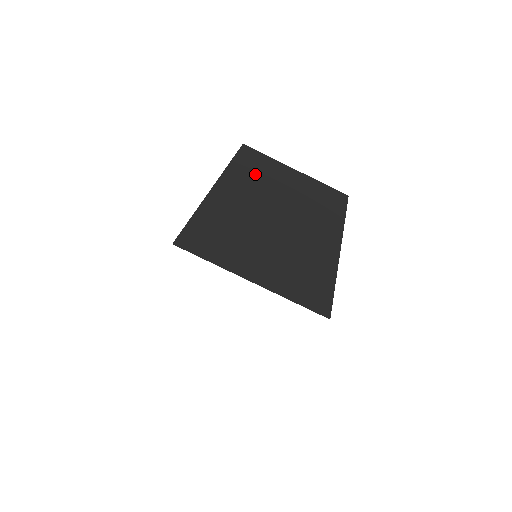
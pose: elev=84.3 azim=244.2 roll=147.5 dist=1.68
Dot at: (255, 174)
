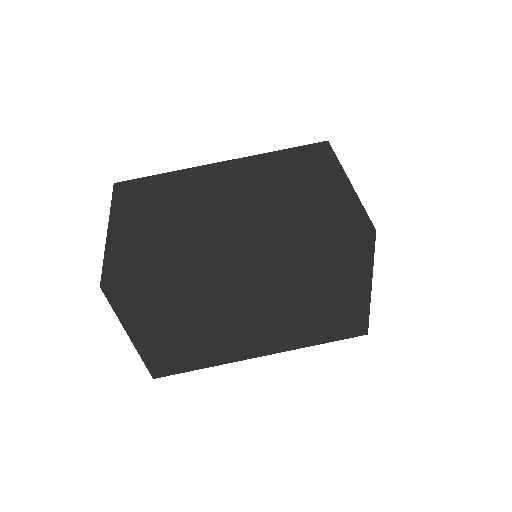
Dot at: (310, 271)
